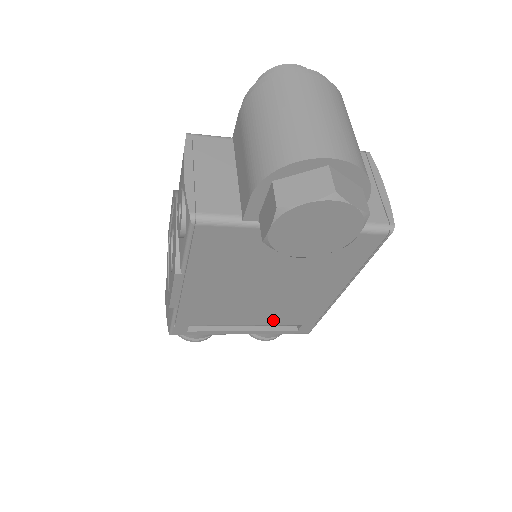
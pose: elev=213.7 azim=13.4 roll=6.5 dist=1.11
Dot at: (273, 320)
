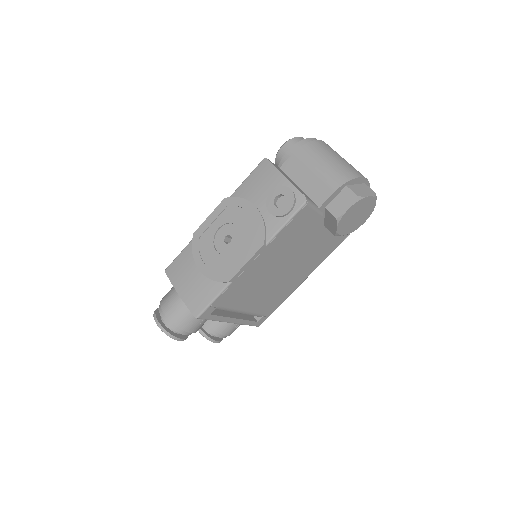
Dot at: (258, 307)
